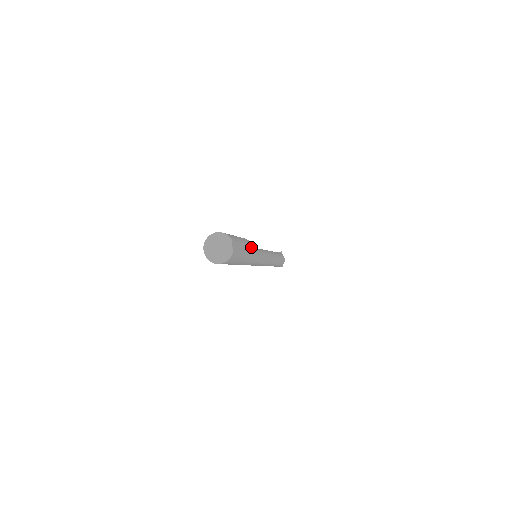
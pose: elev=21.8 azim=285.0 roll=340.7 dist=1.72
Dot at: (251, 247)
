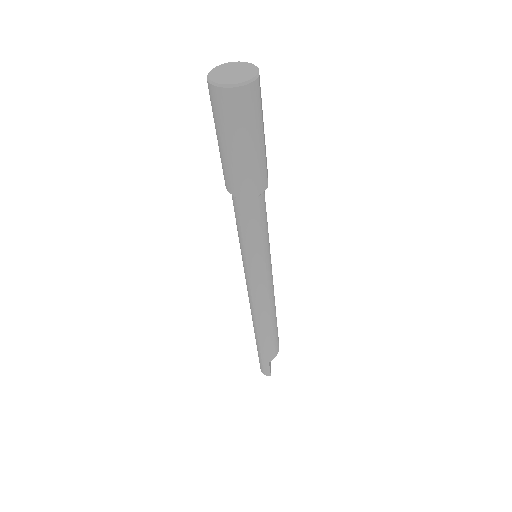
Dot at: (267, 172)
